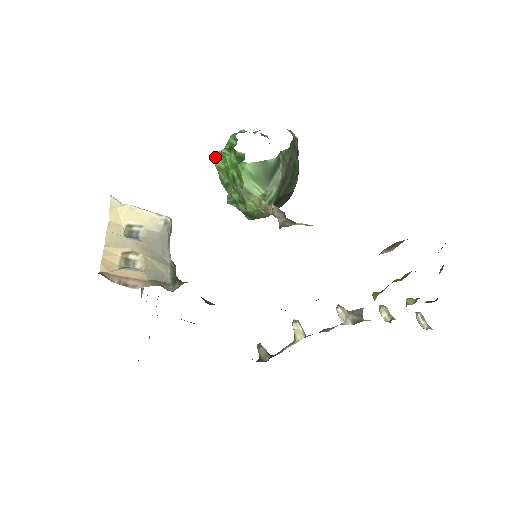
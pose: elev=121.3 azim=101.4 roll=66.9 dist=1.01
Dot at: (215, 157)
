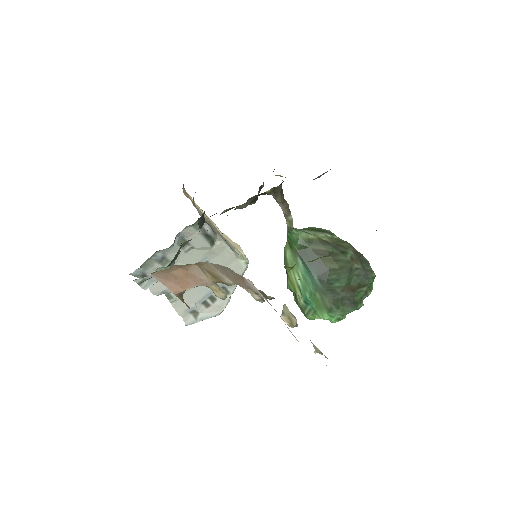
Dot at: occluded
